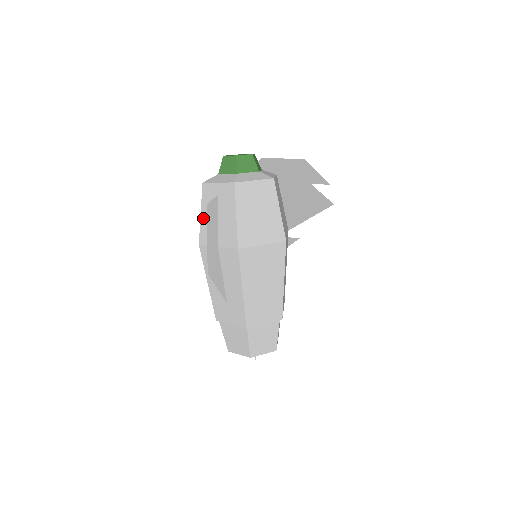
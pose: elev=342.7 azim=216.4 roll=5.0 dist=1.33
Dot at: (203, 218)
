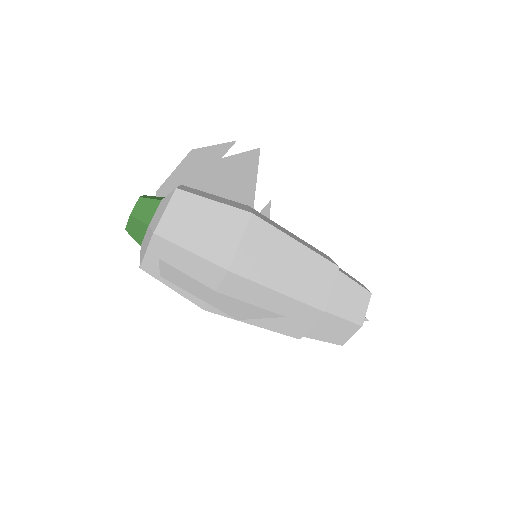
Dot at: (177, 289)
